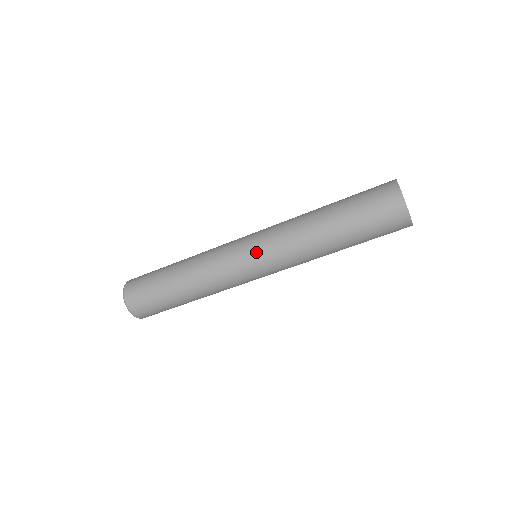
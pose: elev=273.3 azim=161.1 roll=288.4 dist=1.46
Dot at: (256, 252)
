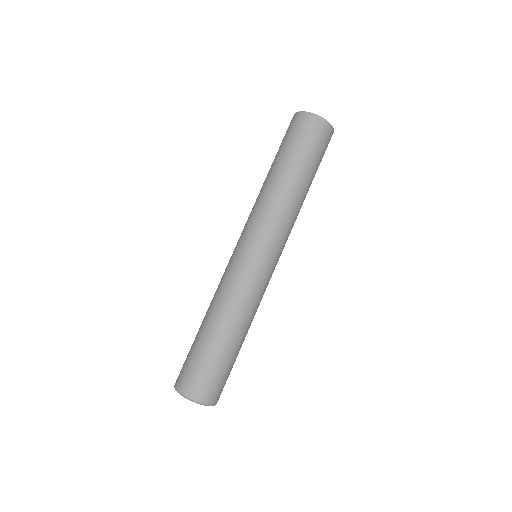
Dot at: (263, 247)
